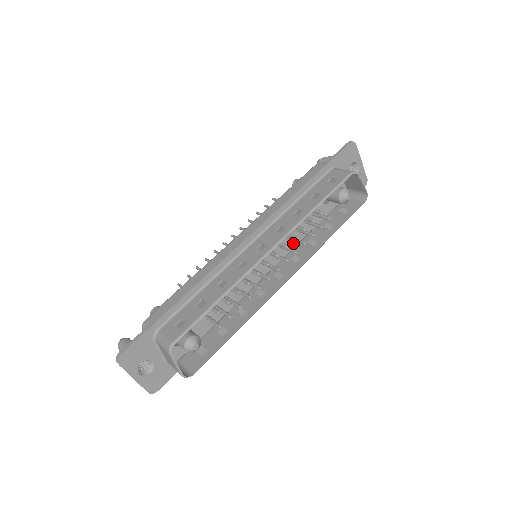
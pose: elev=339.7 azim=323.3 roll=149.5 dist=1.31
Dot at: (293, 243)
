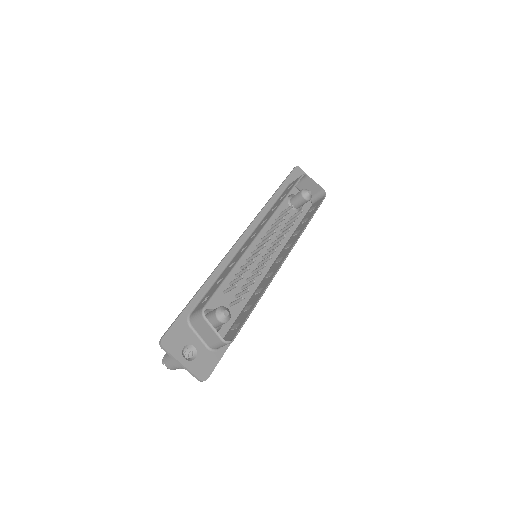
Dot at: (283, 242)
